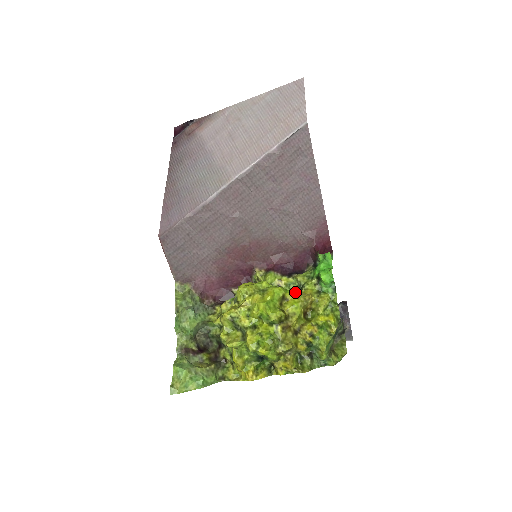
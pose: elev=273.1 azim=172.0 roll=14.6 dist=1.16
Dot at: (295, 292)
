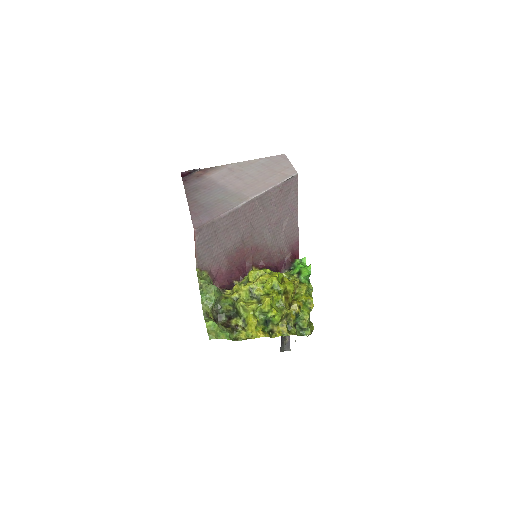
Dot at: occluded
